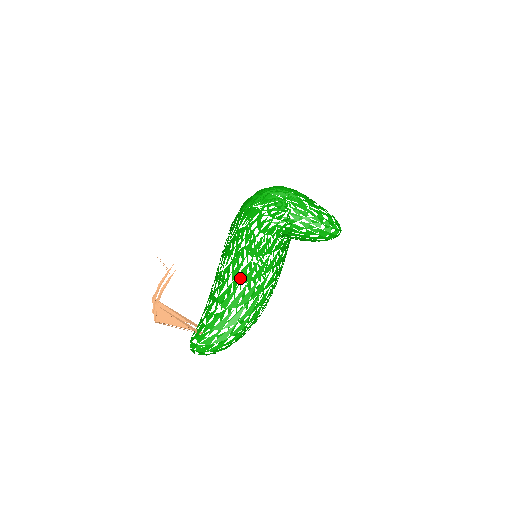
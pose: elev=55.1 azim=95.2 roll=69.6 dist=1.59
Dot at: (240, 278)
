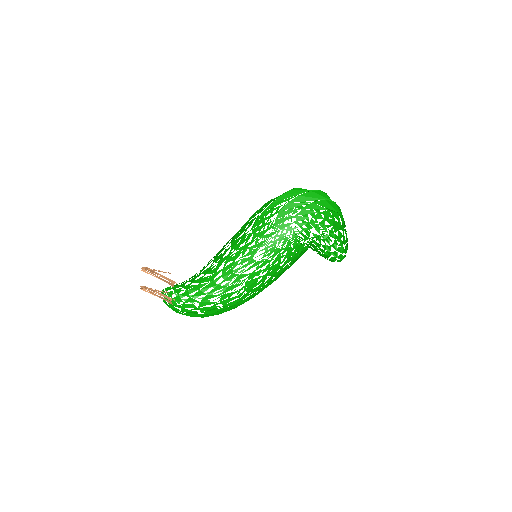
Dot at: (226, 302)
